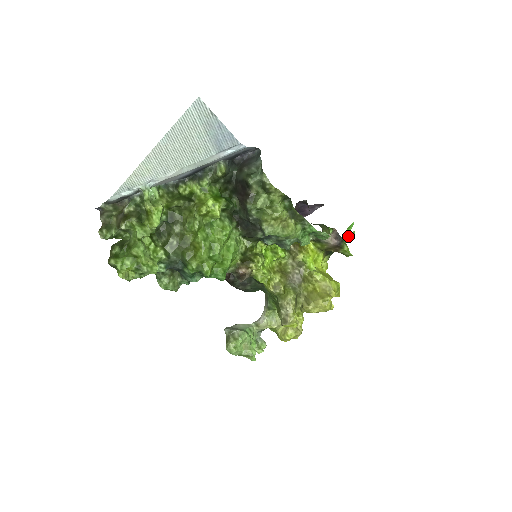
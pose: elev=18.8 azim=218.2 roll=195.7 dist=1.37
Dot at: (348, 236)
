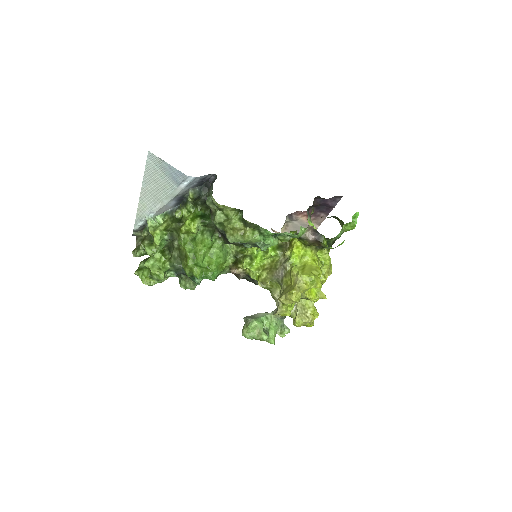
Dot at: (349, 227)
